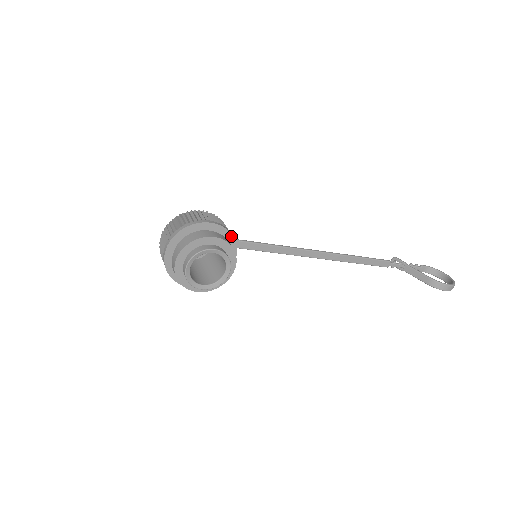
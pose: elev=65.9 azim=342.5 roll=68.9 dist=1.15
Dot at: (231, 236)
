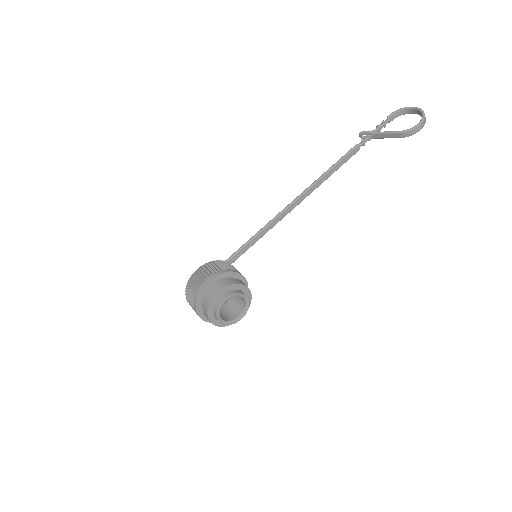
Dot at: (228, 273)
